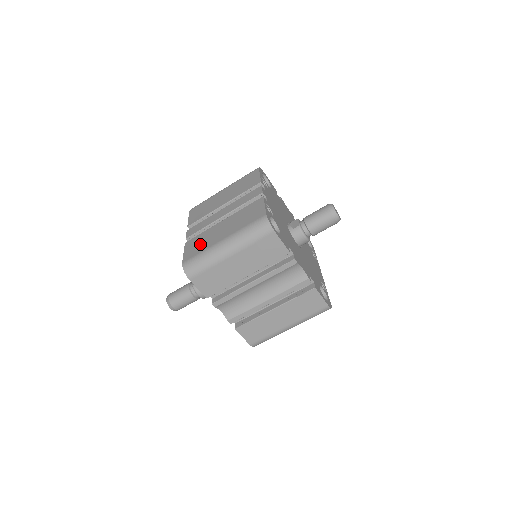
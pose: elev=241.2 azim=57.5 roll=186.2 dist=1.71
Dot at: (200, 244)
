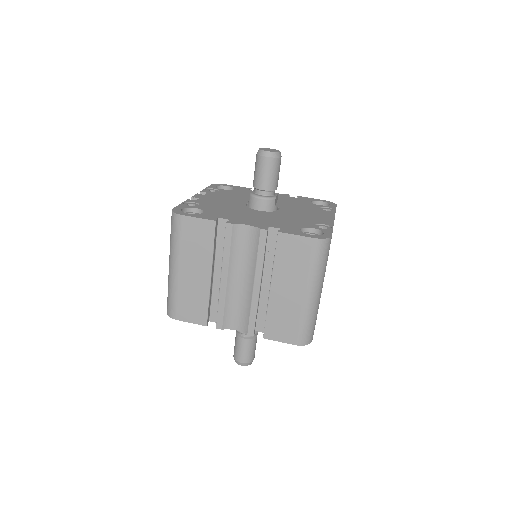
Dot at: occluded
